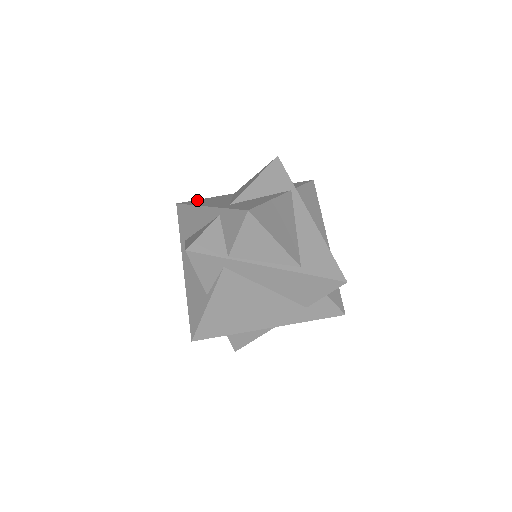
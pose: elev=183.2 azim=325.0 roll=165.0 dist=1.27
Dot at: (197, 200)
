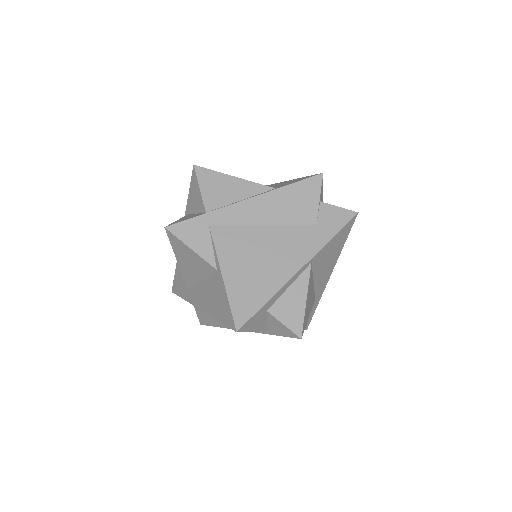
Dot at: occluded
